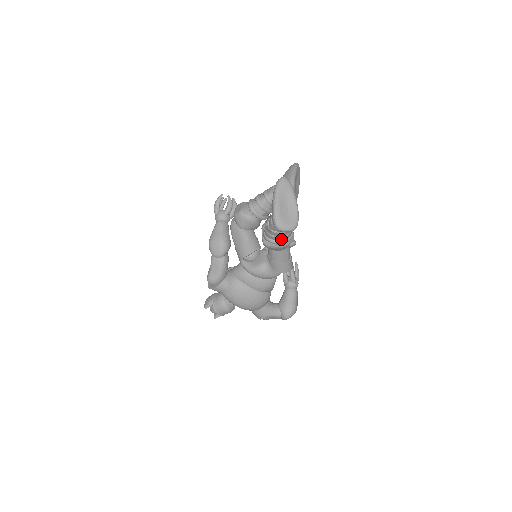
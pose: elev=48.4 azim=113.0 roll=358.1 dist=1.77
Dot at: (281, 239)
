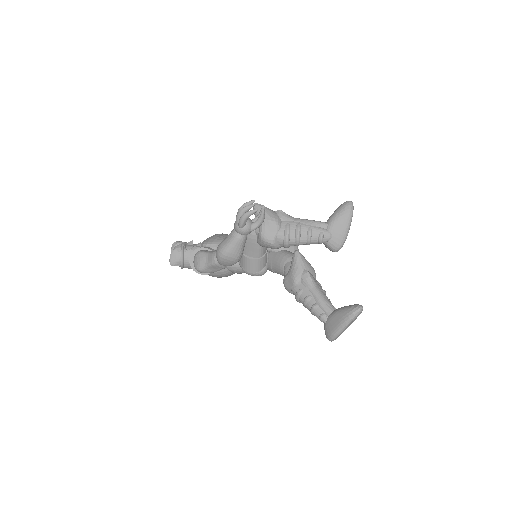
Dot at: occluded
